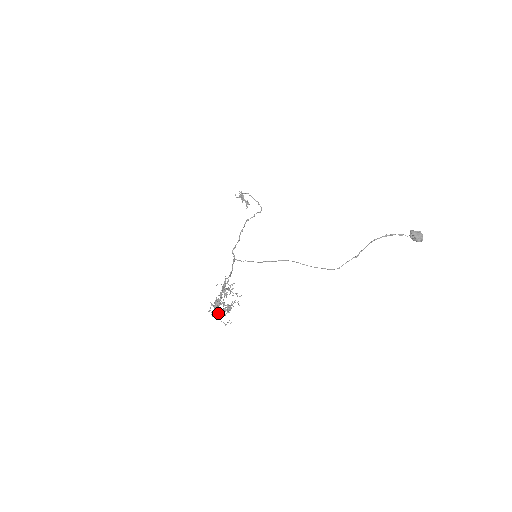
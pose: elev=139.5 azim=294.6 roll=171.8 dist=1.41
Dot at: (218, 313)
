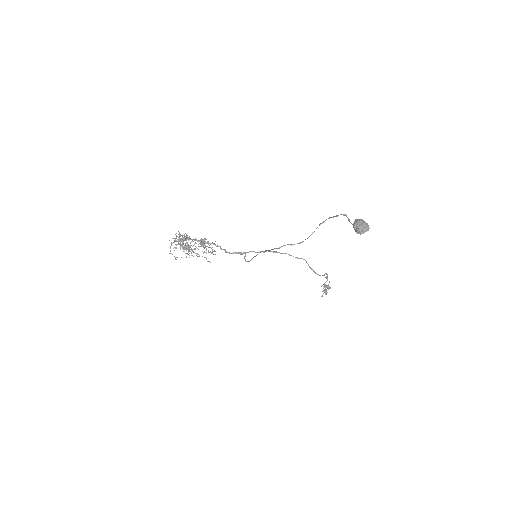
Dot at: (175, 238)
